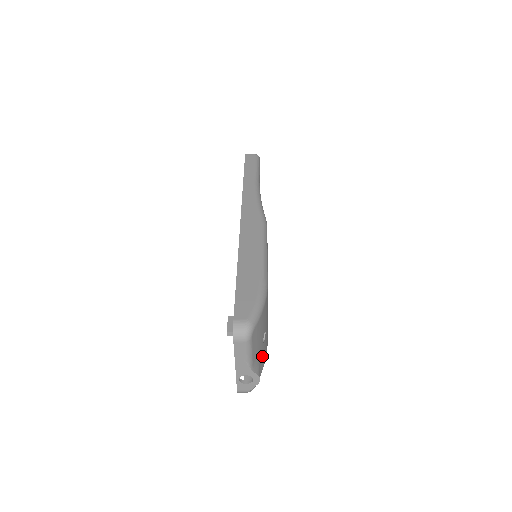
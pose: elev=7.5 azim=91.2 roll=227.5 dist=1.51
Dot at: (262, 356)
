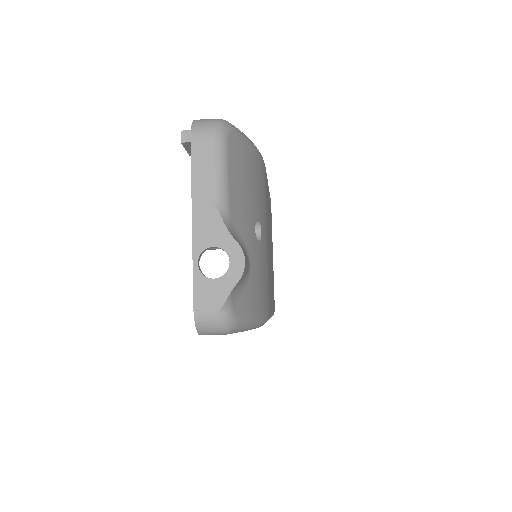
Dot at: (254, 269)
